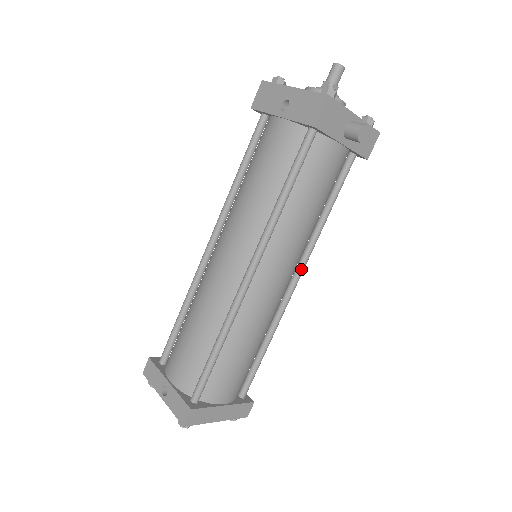
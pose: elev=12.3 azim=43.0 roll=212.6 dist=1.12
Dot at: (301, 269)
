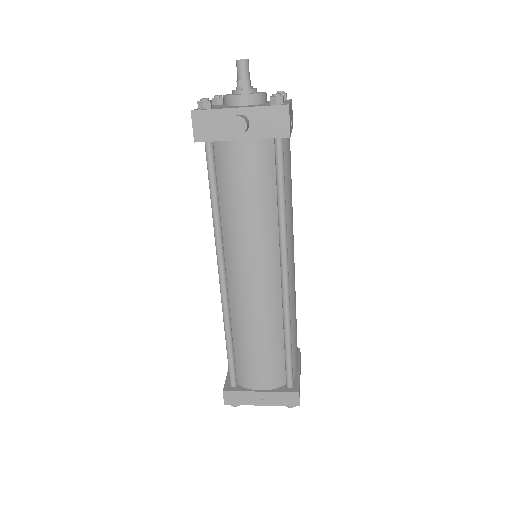
Dot at: (282, 262)
